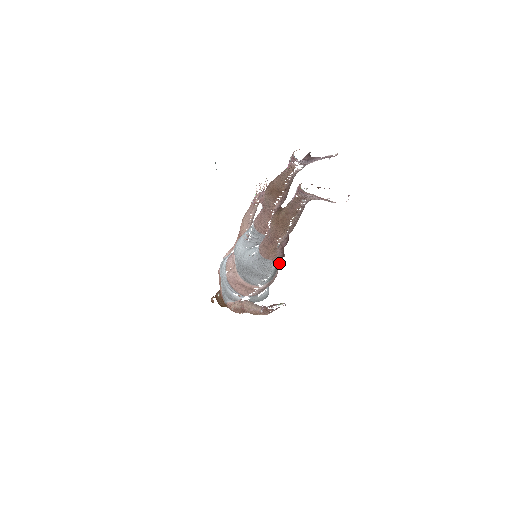
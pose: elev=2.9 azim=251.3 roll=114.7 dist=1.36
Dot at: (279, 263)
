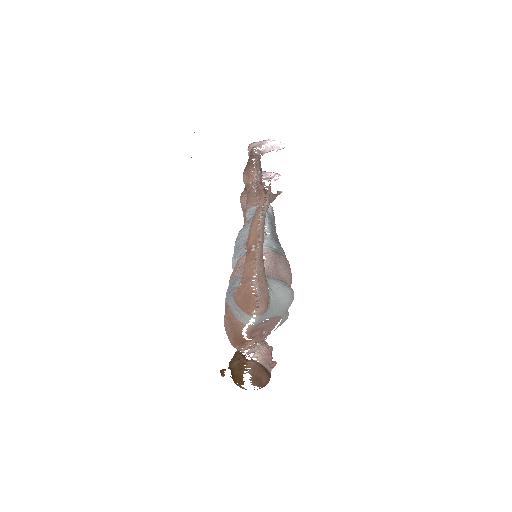
Dot at: (270, 213)
